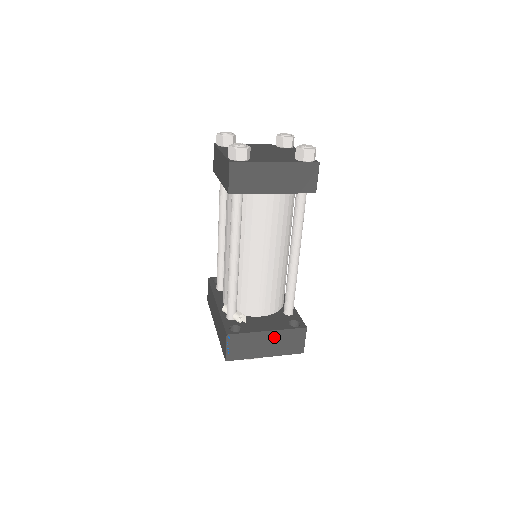
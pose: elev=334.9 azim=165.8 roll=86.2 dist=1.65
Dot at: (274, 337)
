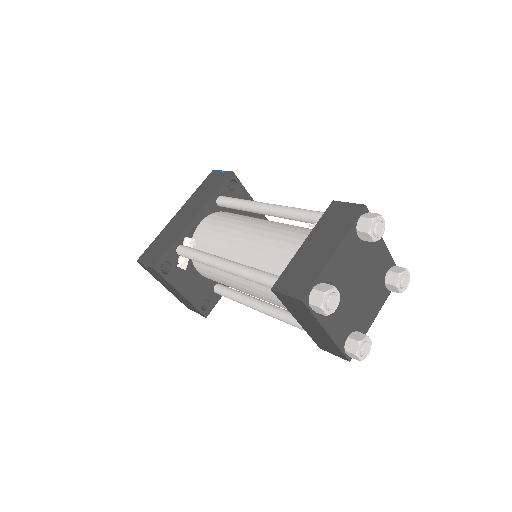
Dot at: (181, 296)
